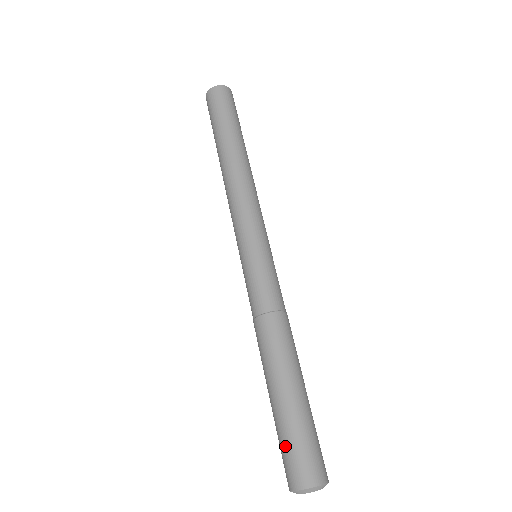
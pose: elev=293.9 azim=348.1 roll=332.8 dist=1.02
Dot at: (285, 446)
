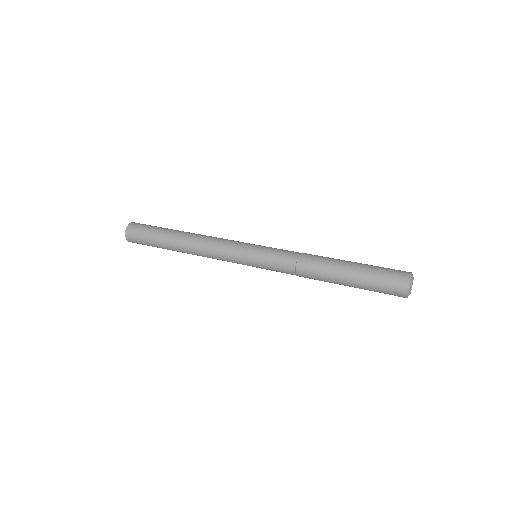
Dot at: (384, 268)
